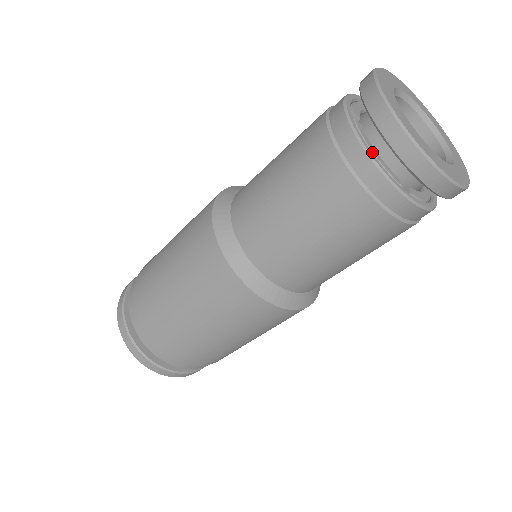
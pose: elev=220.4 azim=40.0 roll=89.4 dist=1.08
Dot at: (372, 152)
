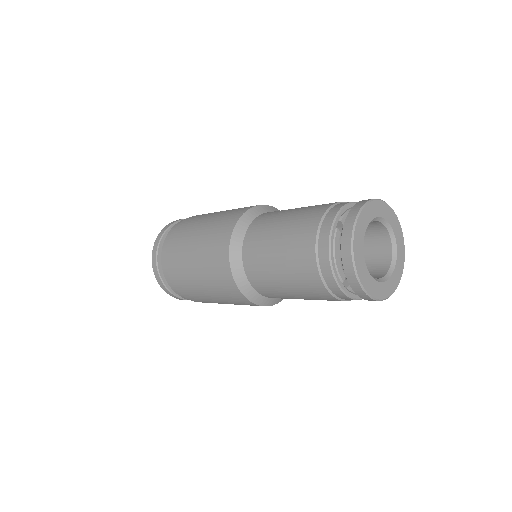
Dot at: occluded
